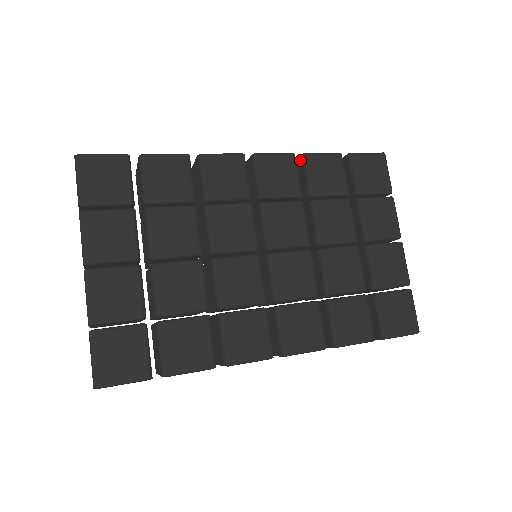
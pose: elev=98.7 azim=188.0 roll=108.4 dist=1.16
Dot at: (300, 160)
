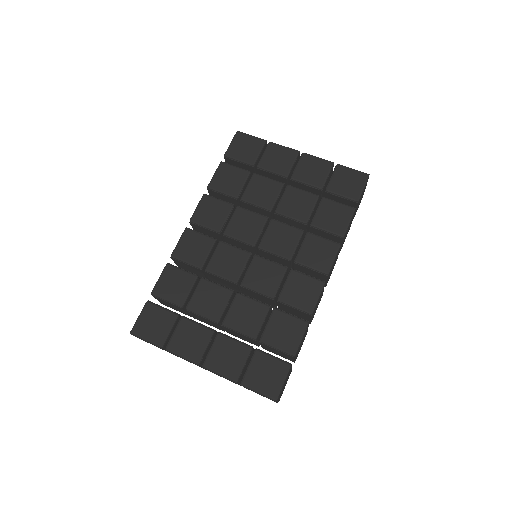
Dot at: (210, 192)
